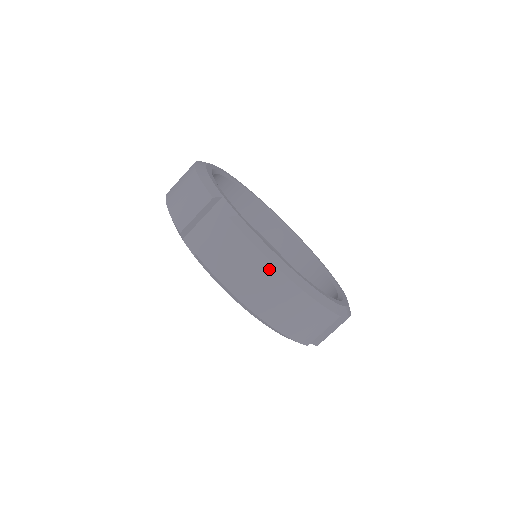
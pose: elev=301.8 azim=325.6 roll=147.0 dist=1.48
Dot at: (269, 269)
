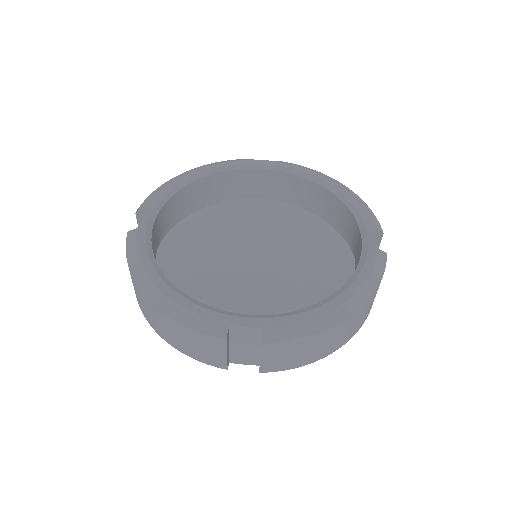
Dot at: (332, 331)
